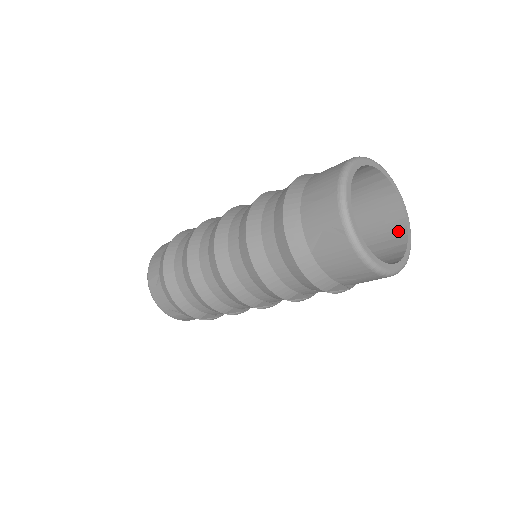
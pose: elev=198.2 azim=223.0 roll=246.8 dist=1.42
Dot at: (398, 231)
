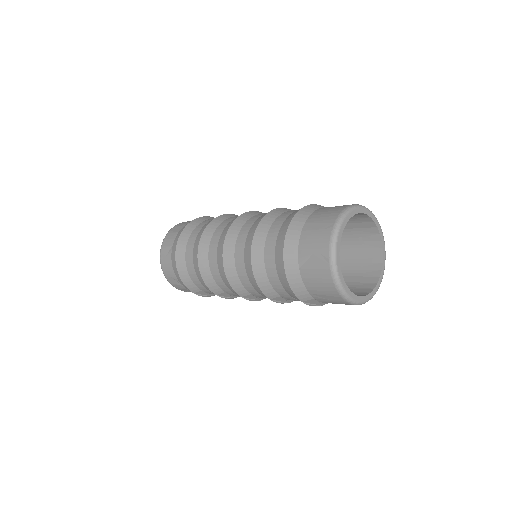
Dot at: (374, 272)
